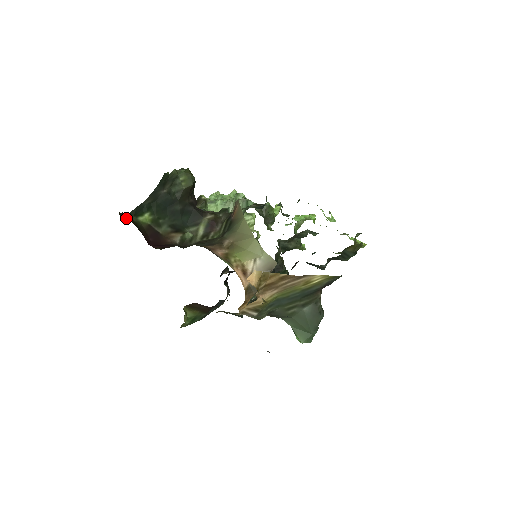
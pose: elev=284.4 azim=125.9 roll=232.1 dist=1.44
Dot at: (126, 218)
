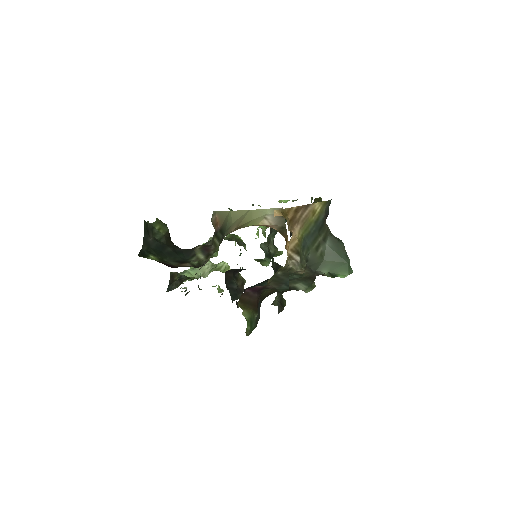
Dot at: occluded
